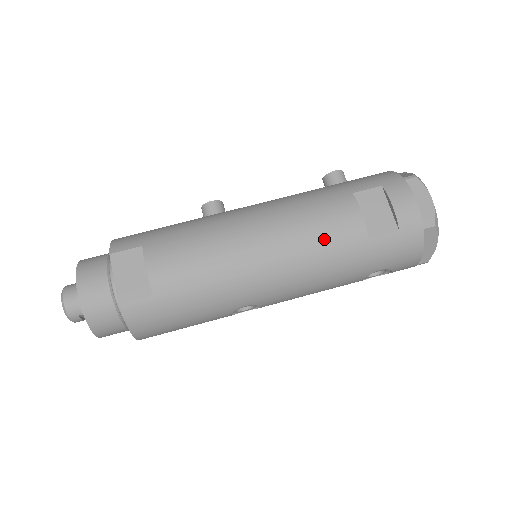
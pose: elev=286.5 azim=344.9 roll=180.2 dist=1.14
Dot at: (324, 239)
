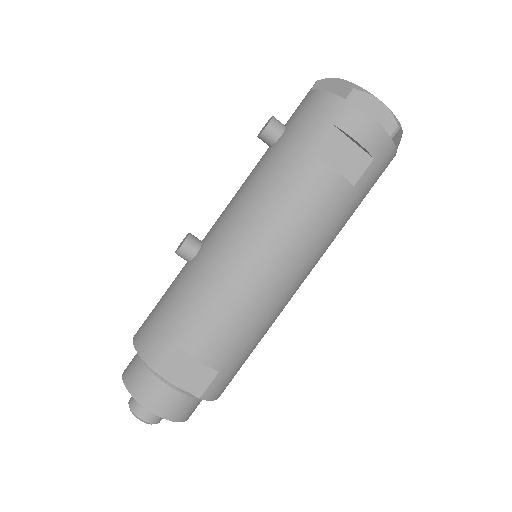
Dot at: (319, 218)
